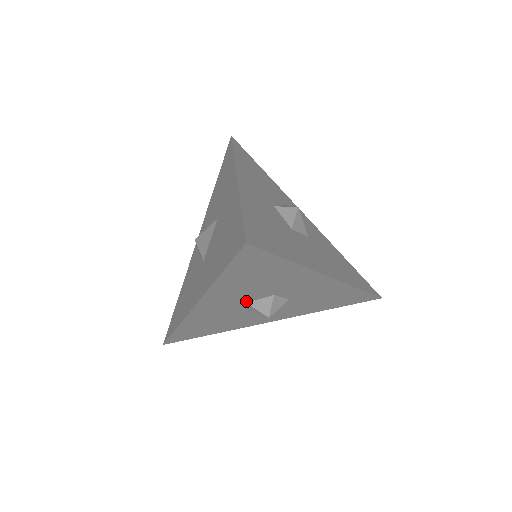
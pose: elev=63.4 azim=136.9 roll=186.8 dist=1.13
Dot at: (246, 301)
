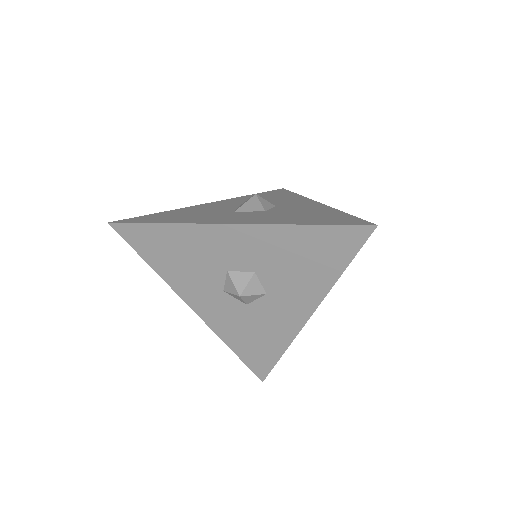
Dot at: (220, 289)
